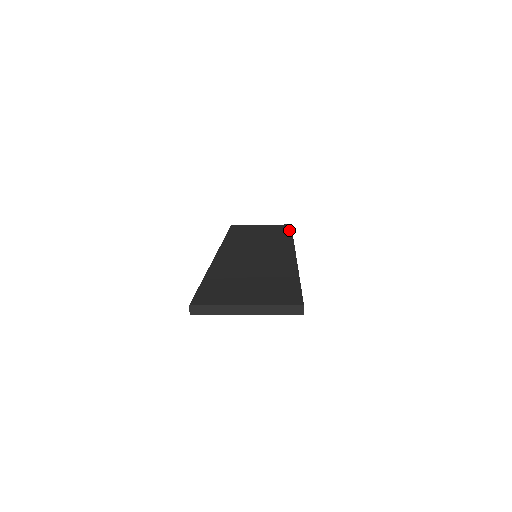
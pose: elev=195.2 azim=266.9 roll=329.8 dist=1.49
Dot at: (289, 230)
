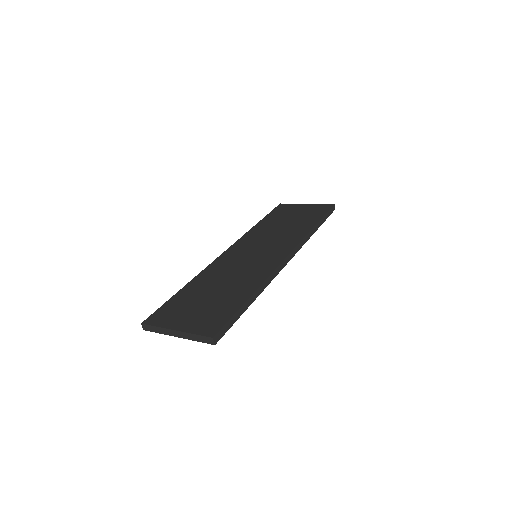
Dot at: (321, 216)
